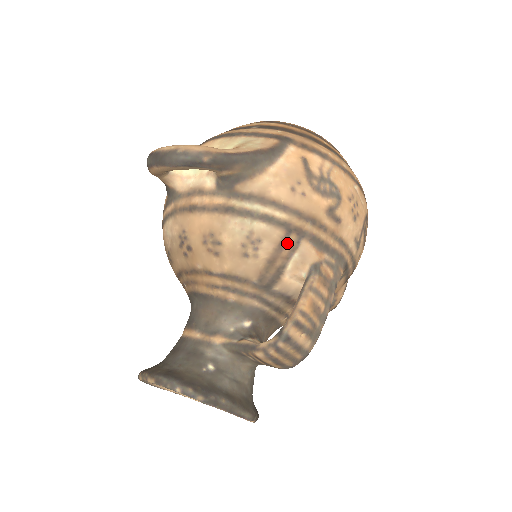
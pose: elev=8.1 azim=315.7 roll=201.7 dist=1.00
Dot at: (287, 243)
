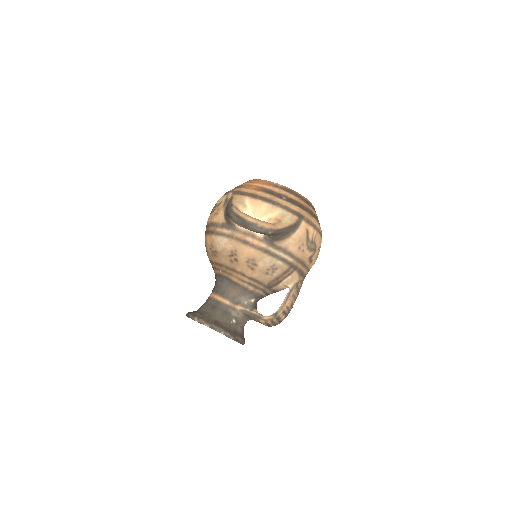
Dot at: (288, 272)
